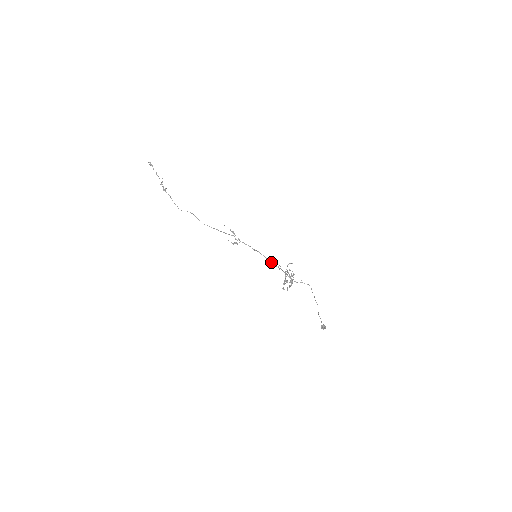
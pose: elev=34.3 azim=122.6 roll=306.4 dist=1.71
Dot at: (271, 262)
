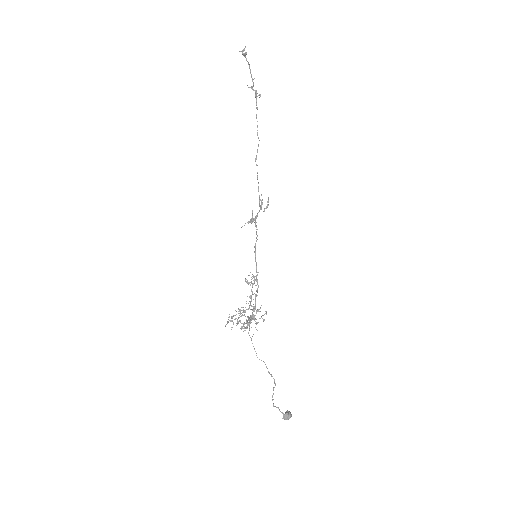
Dot at: (251, 279)
